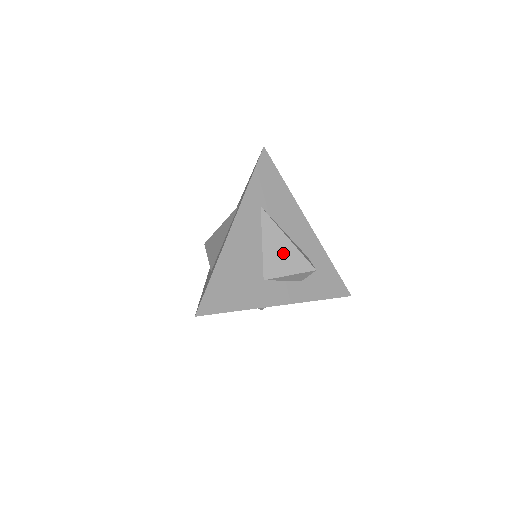
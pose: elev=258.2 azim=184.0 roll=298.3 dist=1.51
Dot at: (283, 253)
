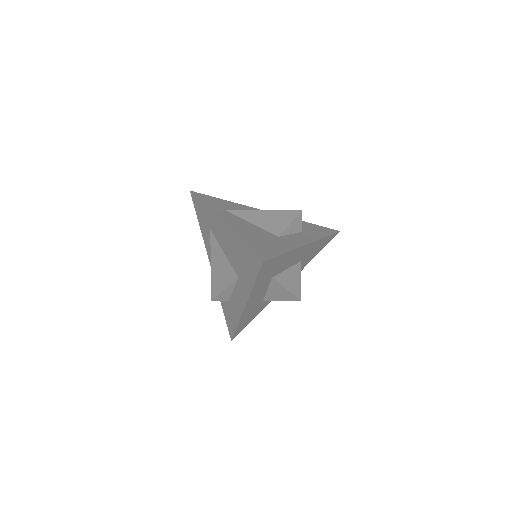
Dot at: (271, 218)
